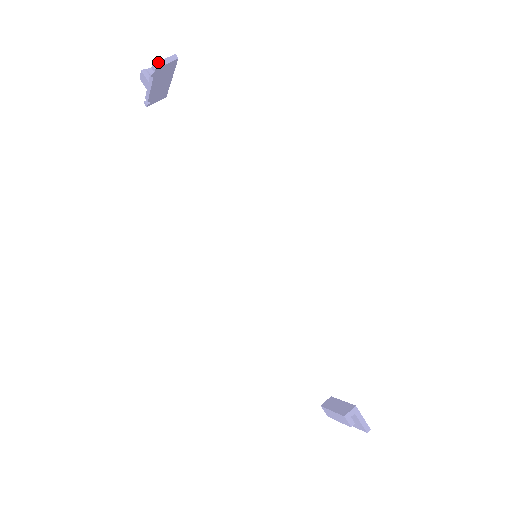
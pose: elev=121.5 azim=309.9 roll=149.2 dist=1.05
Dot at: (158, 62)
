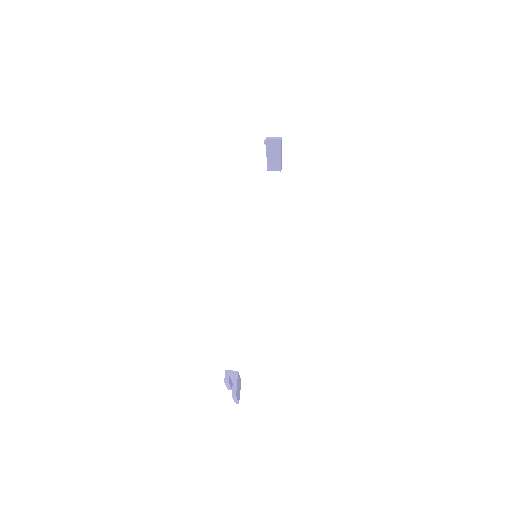
Dot at: (270, 137)
